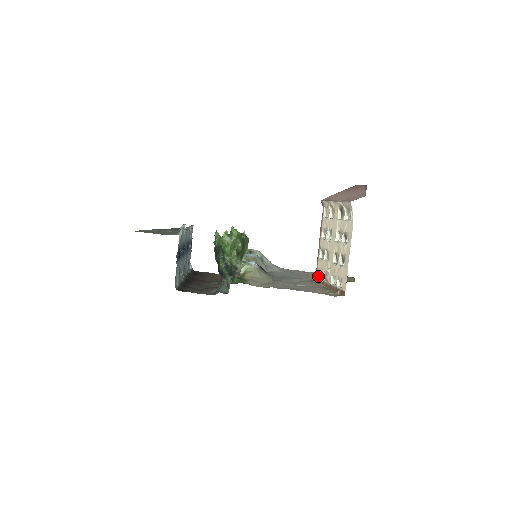
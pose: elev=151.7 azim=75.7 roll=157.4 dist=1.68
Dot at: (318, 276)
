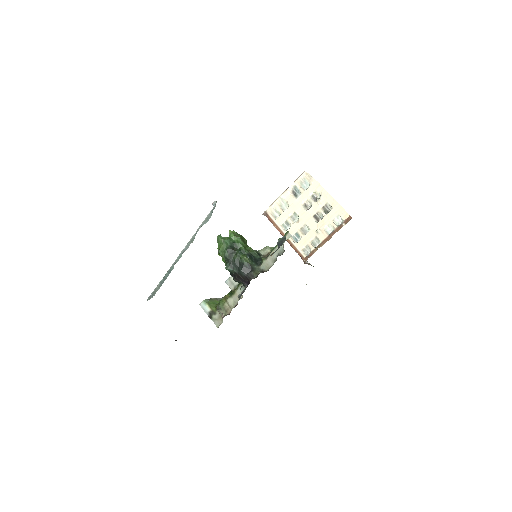
Dot at: (306, 255)
